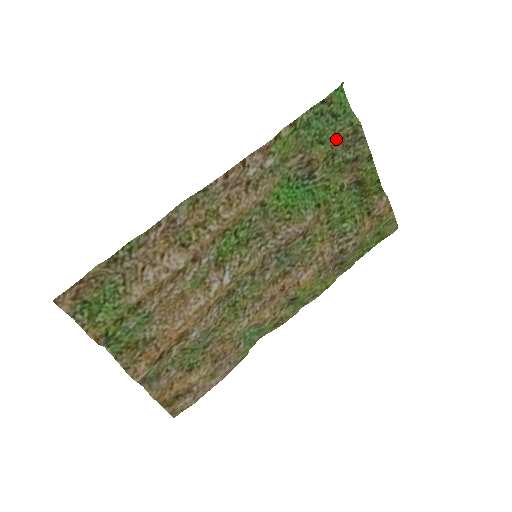
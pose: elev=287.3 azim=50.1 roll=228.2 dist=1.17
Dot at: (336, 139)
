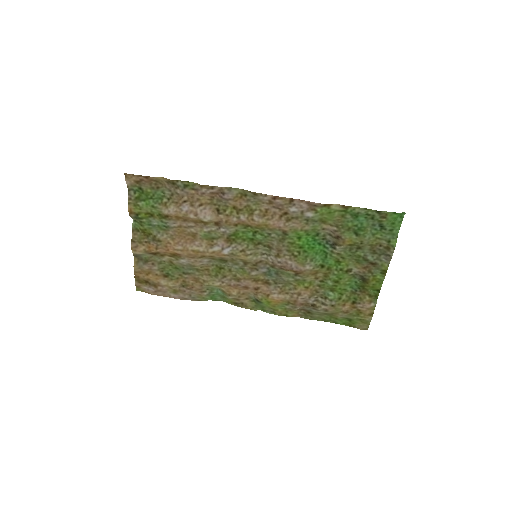
Dot at: (370, 240)
